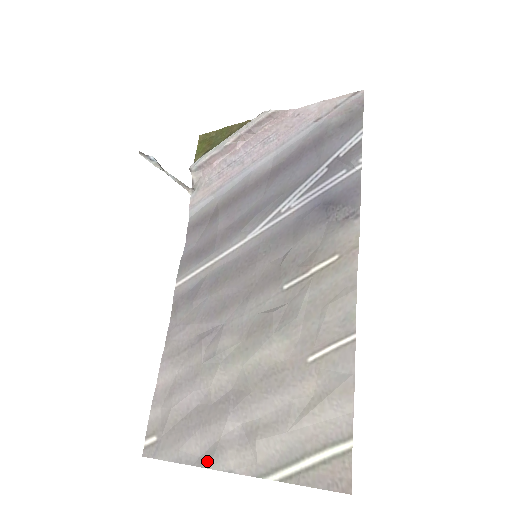
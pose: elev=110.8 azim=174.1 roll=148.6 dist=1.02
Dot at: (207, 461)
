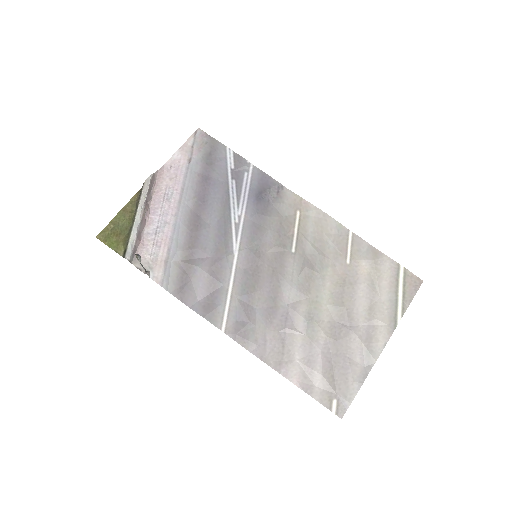
Dot at: (371, 361)
